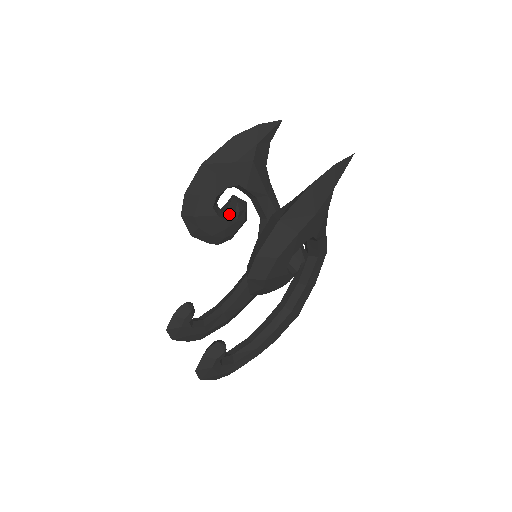
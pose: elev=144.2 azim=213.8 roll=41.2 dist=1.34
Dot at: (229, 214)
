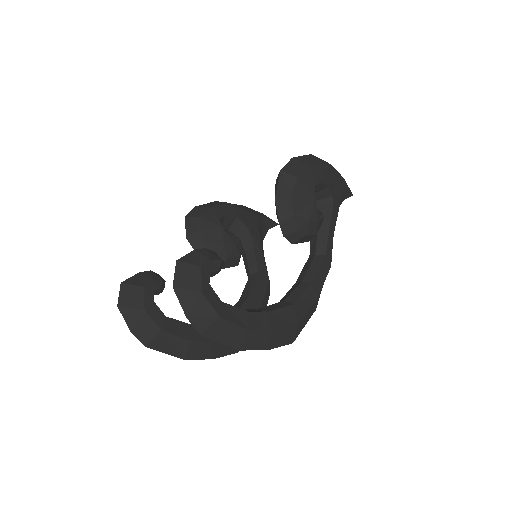
Dot at: occluded
